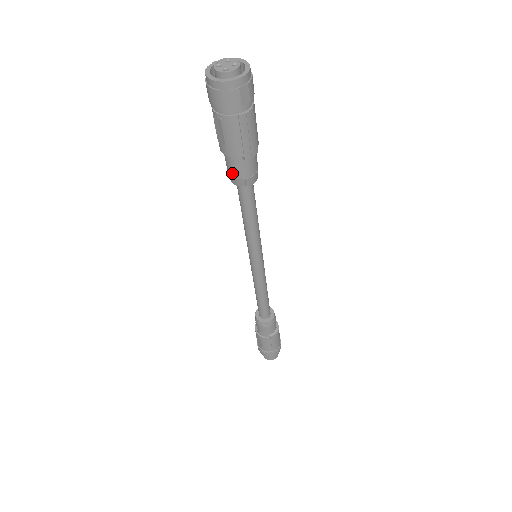
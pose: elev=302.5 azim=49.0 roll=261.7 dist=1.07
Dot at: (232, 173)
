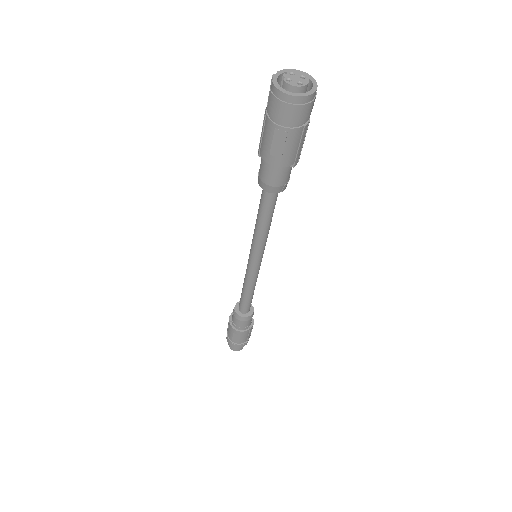
Dot at: (273, 182)
